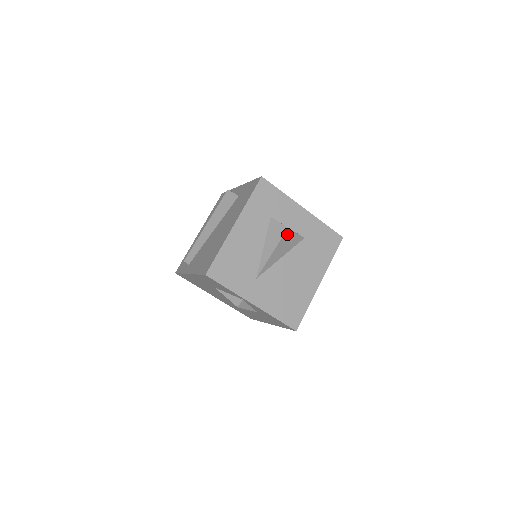
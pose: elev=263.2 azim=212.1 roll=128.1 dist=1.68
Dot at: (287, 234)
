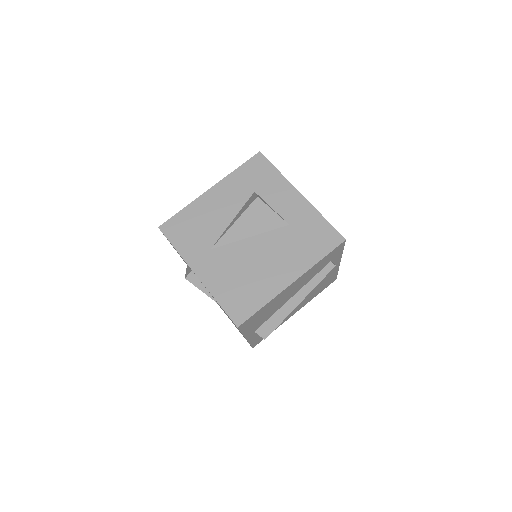
Dot at: (257, 205)
